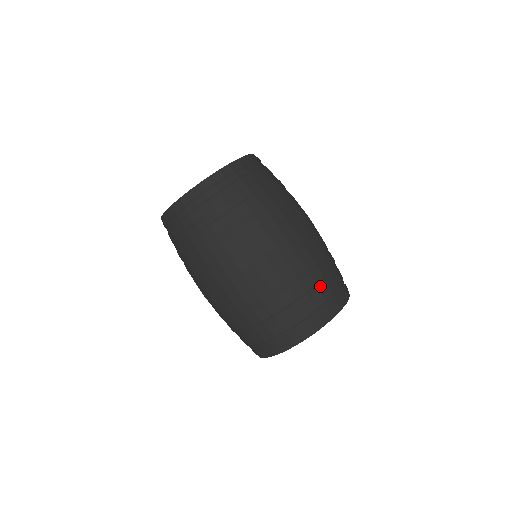
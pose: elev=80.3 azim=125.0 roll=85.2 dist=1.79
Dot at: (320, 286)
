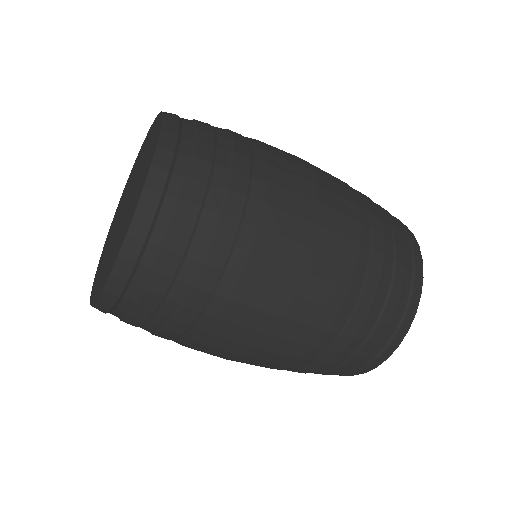
Dot at: (378, 208)
